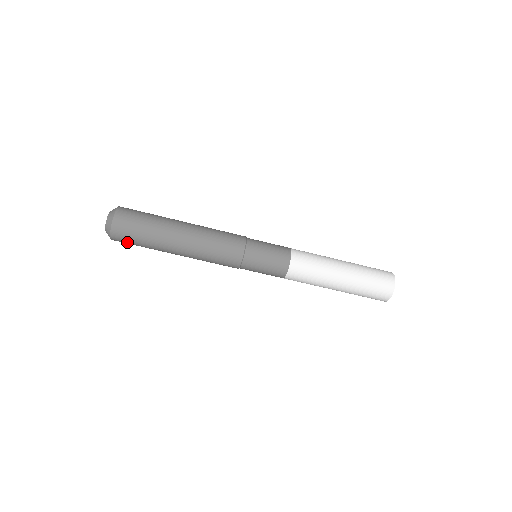
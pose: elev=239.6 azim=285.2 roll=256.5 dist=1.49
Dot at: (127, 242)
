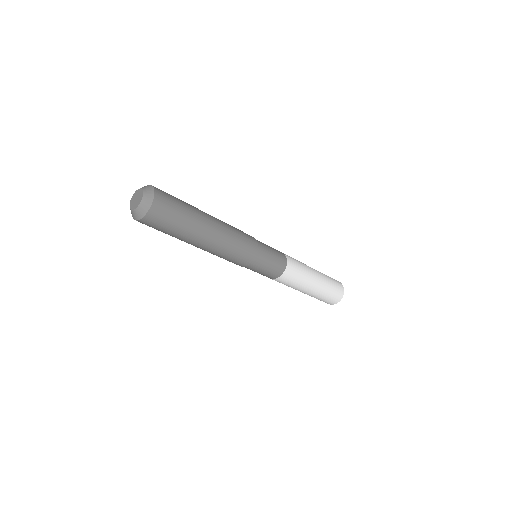
Dot at: (155, 226)
